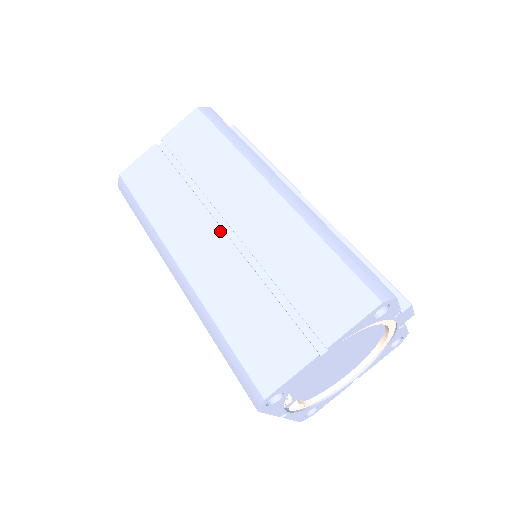
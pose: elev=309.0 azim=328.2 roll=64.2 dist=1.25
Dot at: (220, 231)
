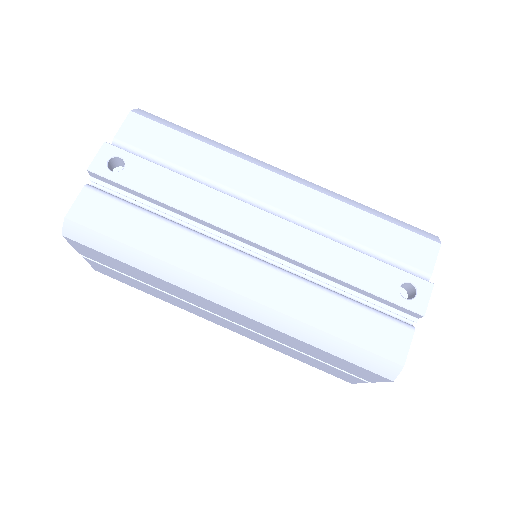
Dot at: (225, 320)
